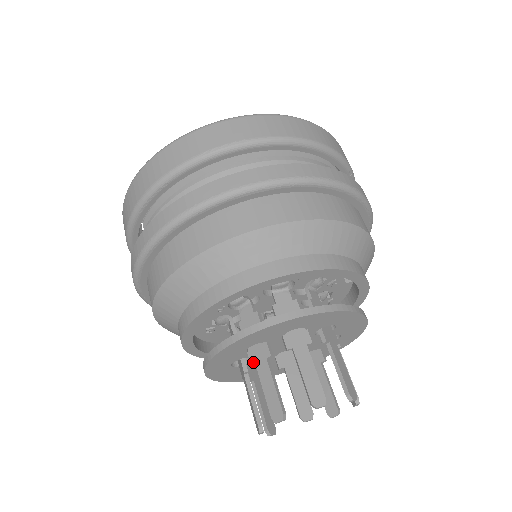
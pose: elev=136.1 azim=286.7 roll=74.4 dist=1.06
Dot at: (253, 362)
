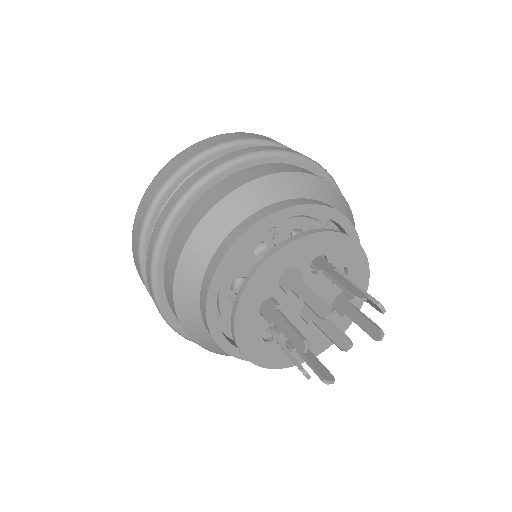
Dot at: (270, 321)
